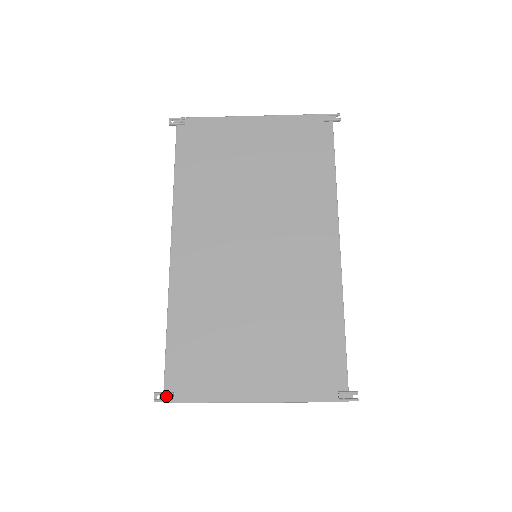
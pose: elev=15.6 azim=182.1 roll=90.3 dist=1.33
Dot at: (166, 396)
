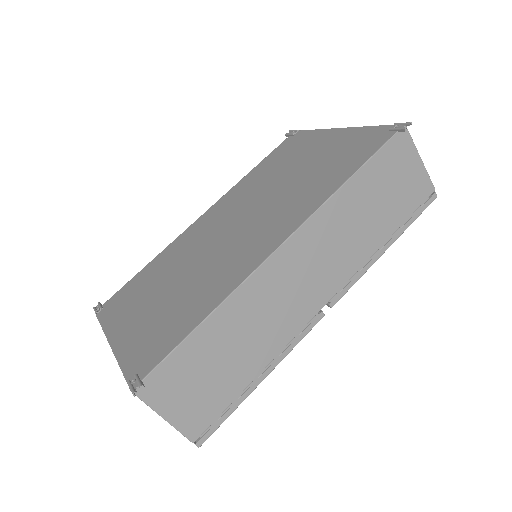
Dot at: (98, 308)
